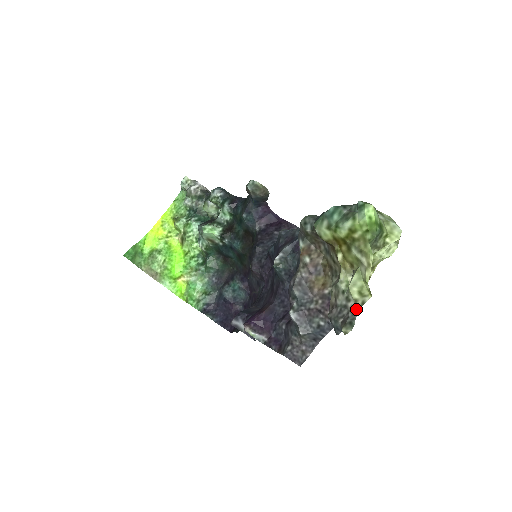
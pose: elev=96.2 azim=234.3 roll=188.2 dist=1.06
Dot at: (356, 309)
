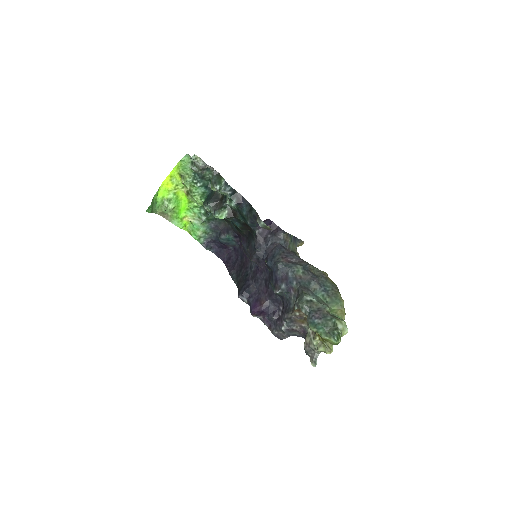
Dot at: (318, 353)
